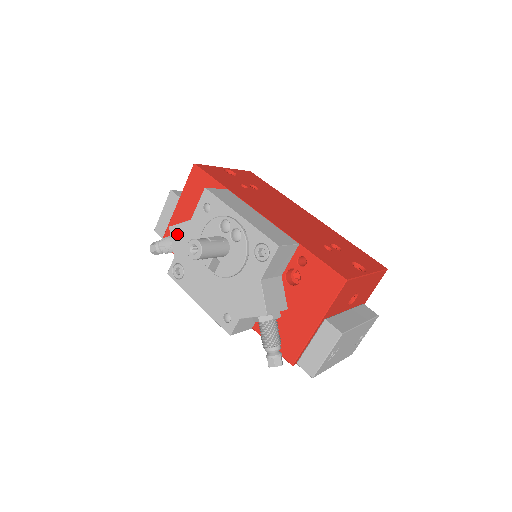
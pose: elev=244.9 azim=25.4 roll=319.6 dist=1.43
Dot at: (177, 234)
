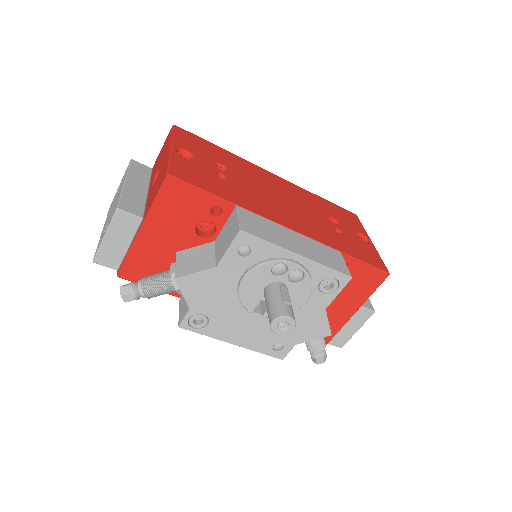
Dot at: (192, 285)
